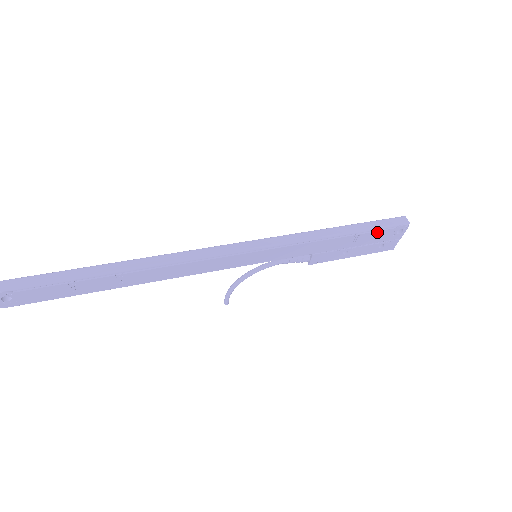
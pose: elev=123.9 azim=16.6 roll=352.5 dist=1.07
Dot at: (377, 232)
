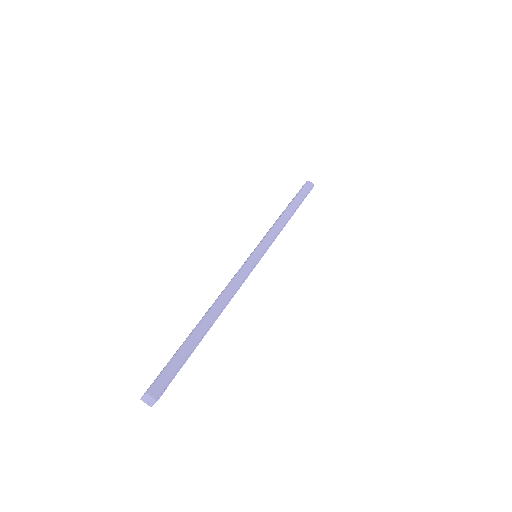
Dot at: occluded
